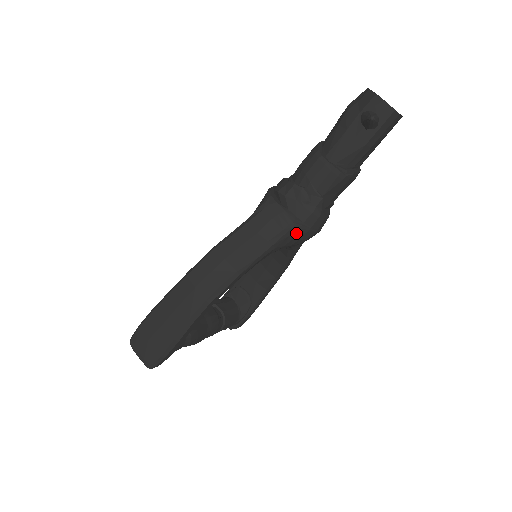
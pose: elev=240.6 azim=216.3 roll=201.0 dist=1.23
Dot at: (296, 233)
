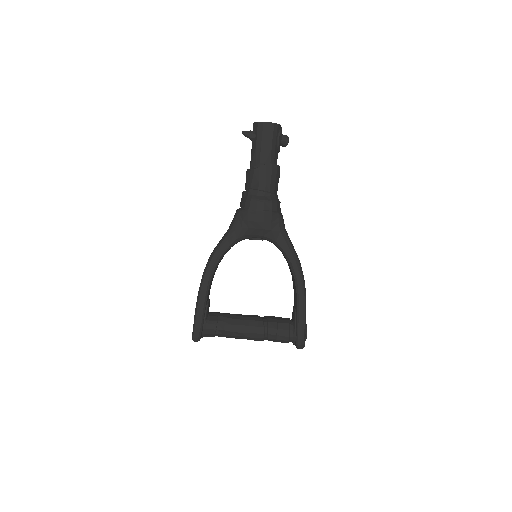
Dot at: (242, 216)
